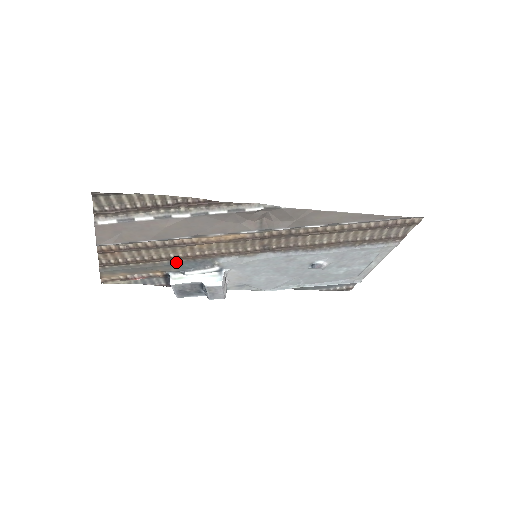
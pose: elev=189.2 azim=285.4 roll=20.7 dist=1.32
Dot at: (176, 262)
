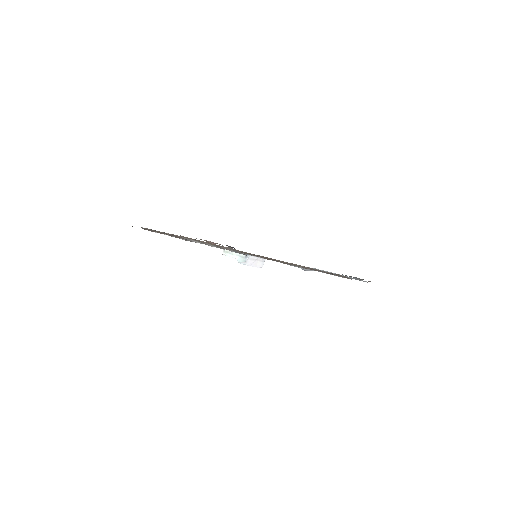
Dot at: occluded
